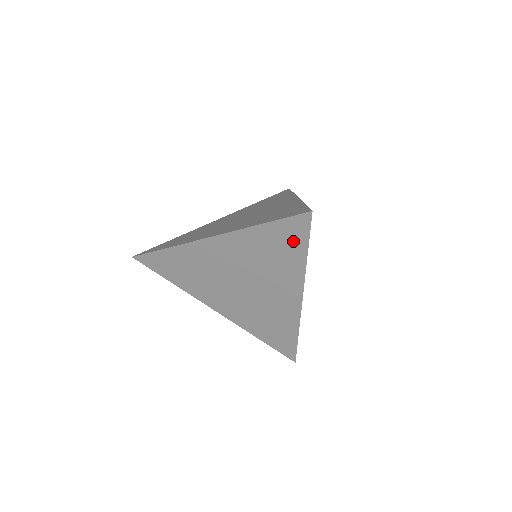
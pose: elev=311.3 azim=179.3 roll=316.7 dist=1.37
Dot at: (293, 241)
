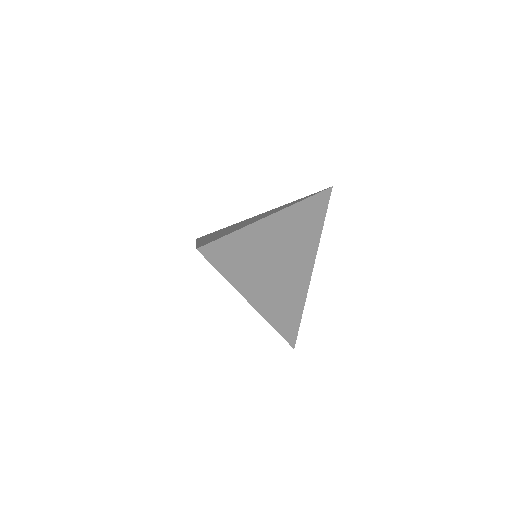
Dot at: occluded
